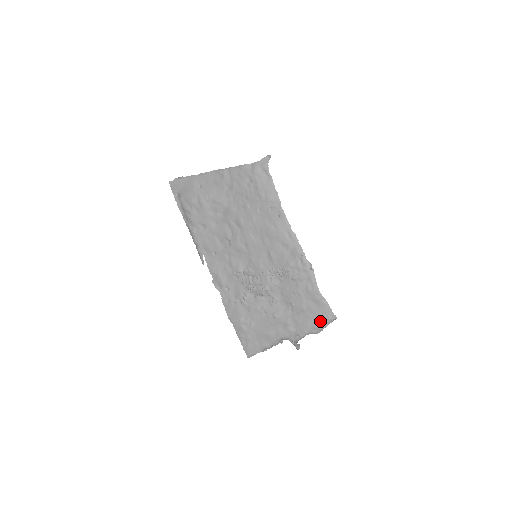
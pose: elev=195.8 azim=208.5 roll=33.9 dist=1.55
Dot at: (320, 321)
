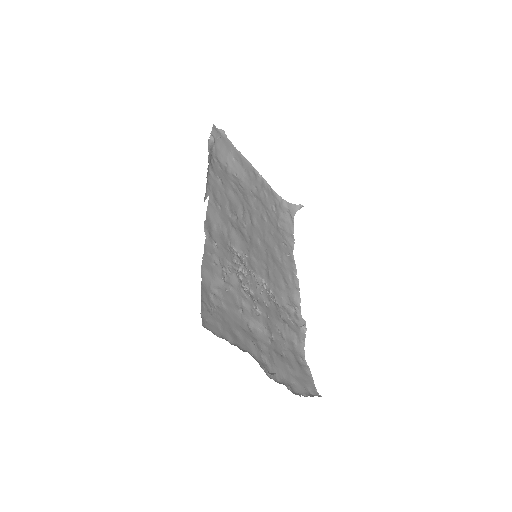
Dot at: (298, 385)
